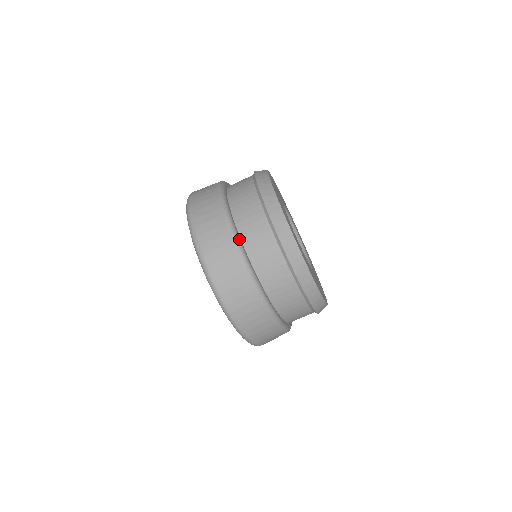
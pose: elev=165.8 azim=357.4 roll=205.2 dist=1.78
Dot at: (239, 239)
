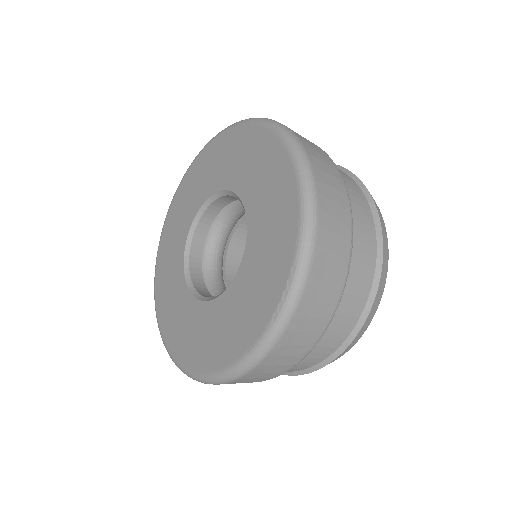
Dot at: occluded
